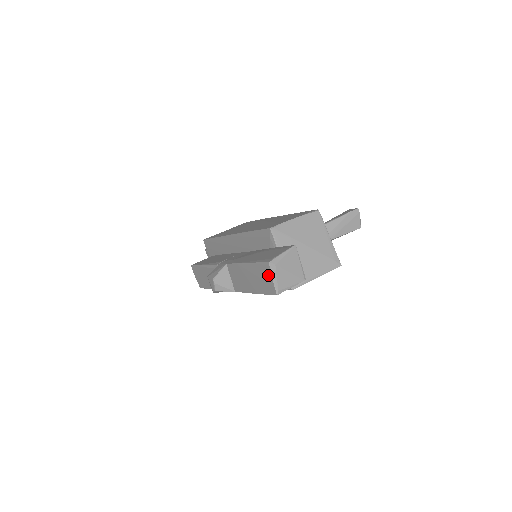
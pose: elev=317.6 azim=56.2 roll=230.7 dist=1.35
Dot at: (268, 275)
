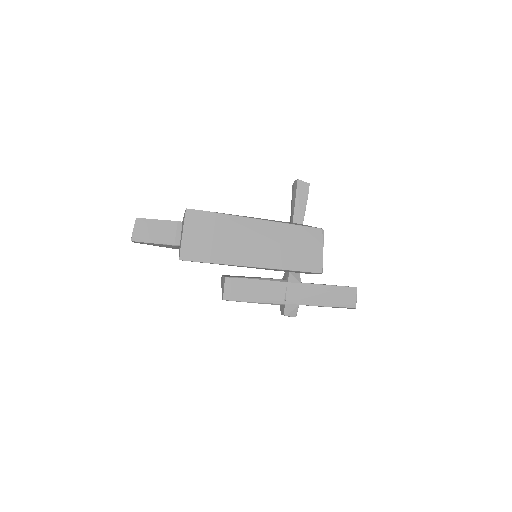
Dot at: occluded
